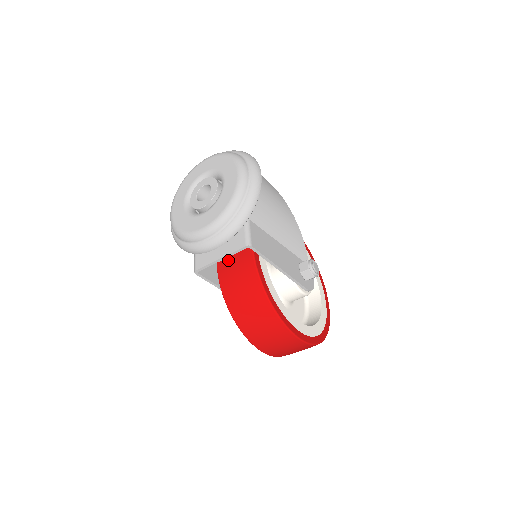
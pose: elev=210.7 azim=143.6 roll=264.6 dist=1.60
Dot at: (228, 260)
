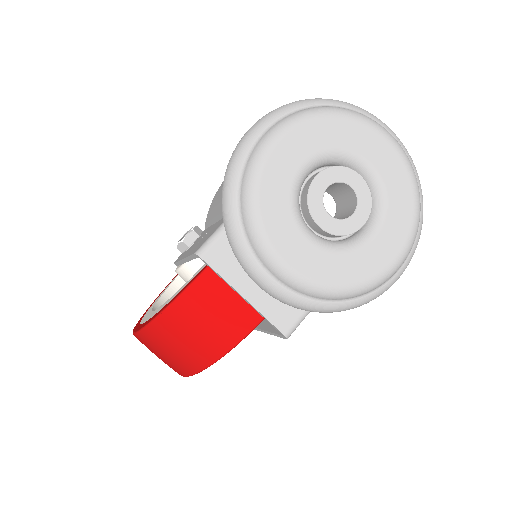
Dot at: occluded
